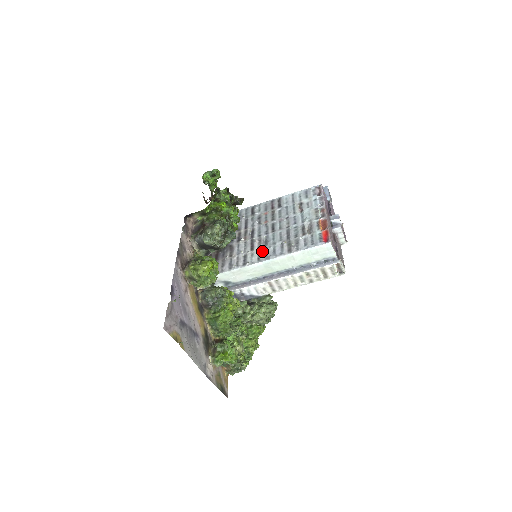
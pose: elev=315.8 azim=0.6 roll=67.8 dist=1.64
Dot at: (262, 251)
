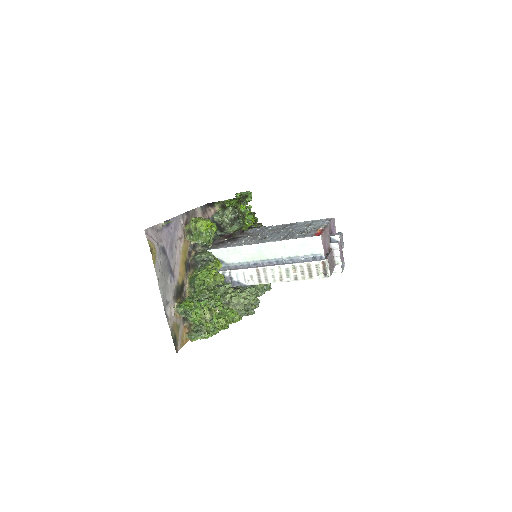
Dot at: (260, 240)
